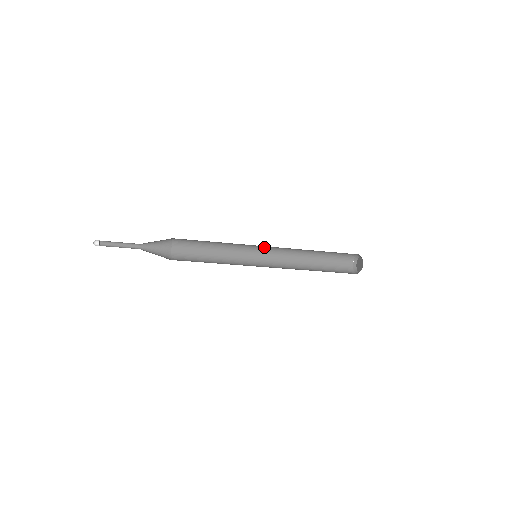
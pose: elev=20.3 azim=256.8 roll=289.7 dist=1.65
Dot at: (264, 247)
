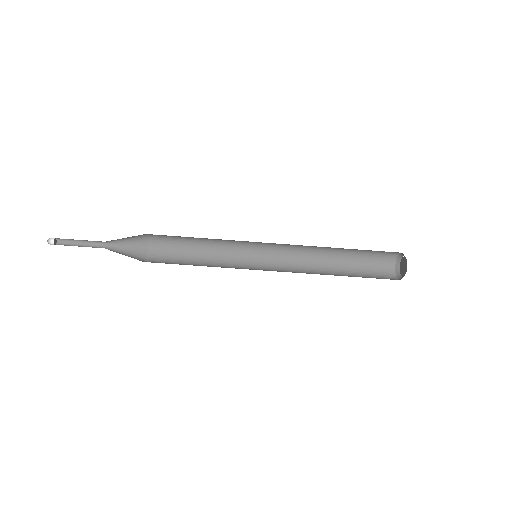
Dot at: (268, 243)
